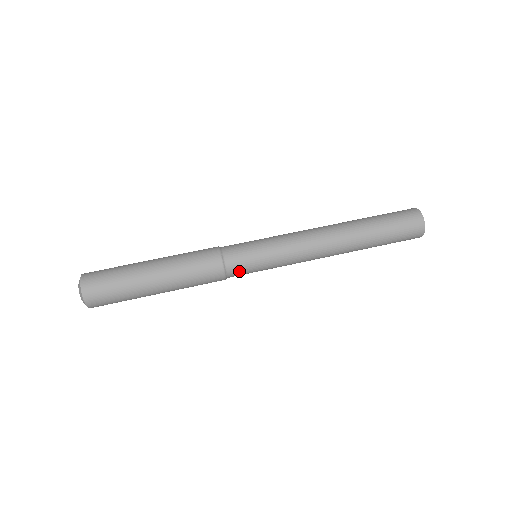
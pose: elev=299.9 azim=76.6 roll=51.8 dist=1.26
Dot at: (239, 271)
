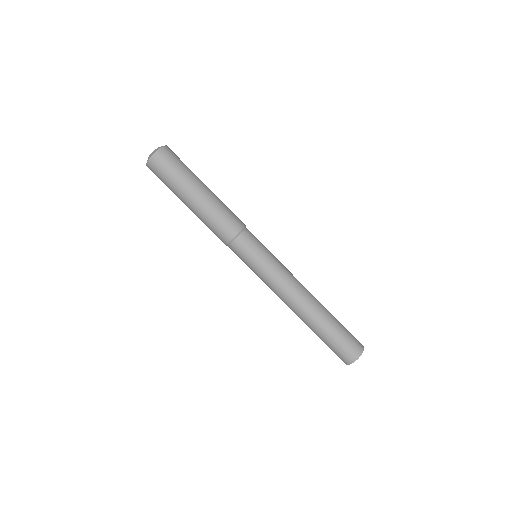
Dot at: (238, 251)
